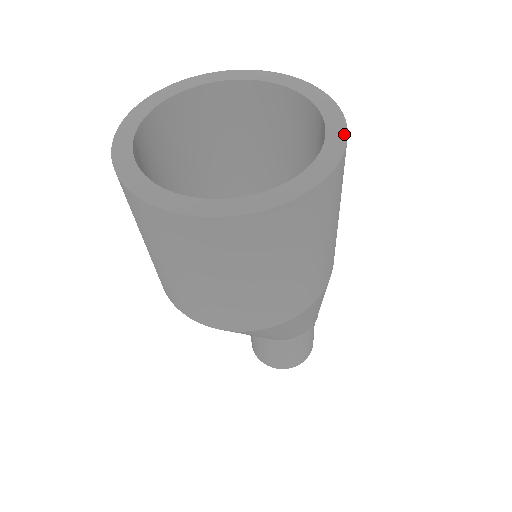
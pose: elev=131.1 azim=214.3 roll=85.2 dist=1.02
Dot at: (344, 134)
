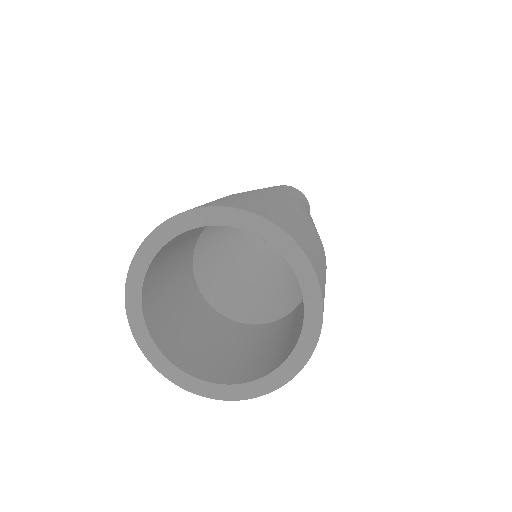
Dot at: (308, 264)
